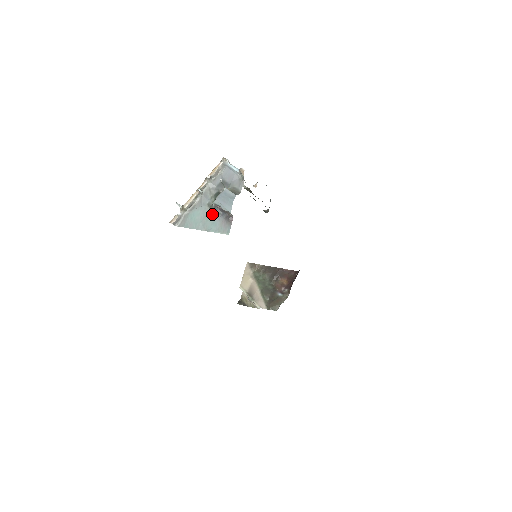
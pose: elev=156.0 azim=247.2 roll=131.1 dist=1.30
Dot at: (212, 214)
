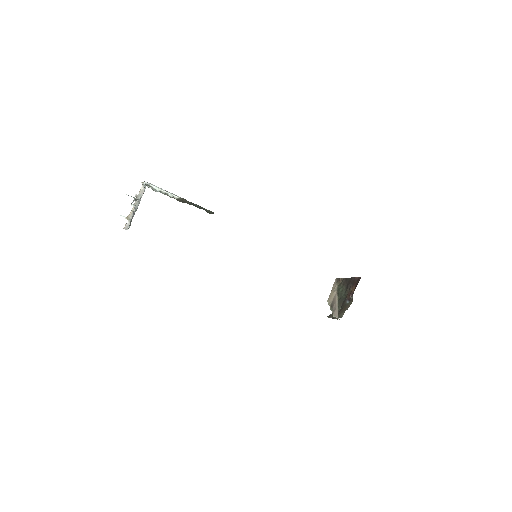
Dot at: occluded
